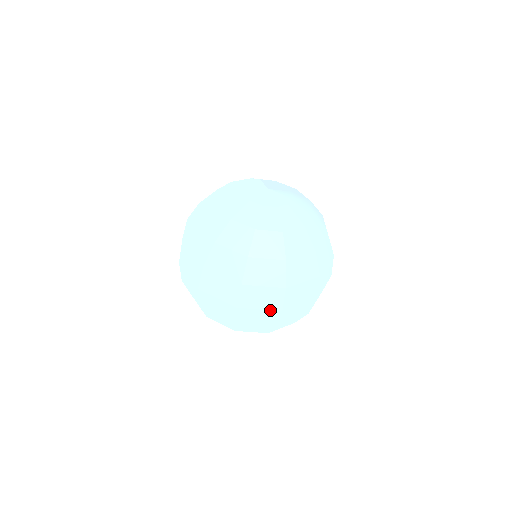
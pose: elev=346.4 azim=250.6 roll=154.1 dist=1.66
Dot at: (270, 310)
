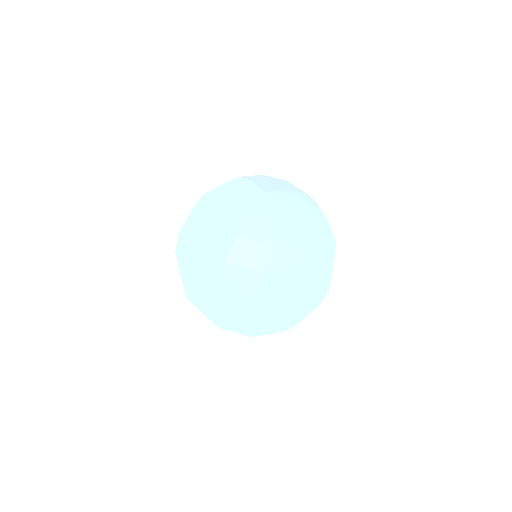
Dot at: (290, 316)
